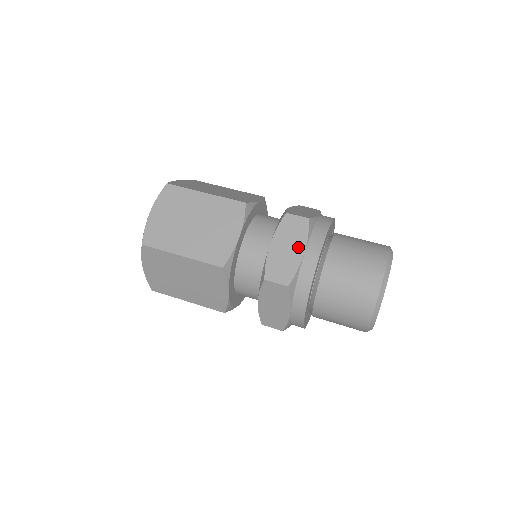
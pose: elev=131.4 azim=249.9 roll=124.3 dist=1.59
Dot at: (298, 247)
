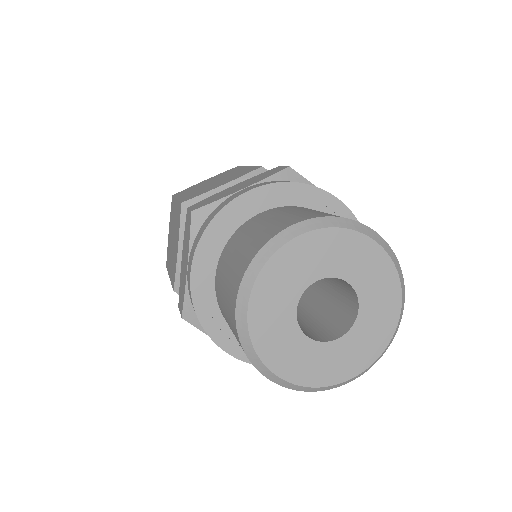
Dot at: (246, 185)
